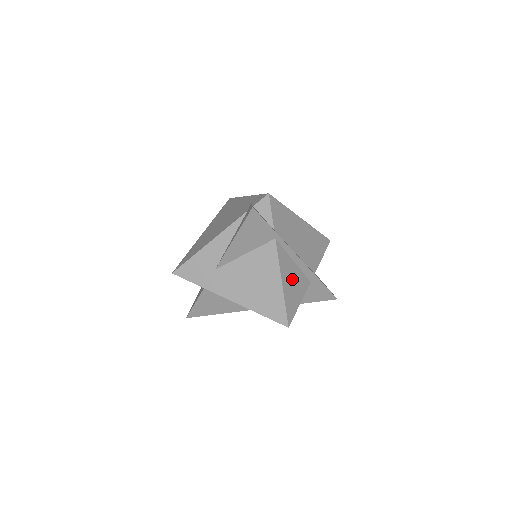
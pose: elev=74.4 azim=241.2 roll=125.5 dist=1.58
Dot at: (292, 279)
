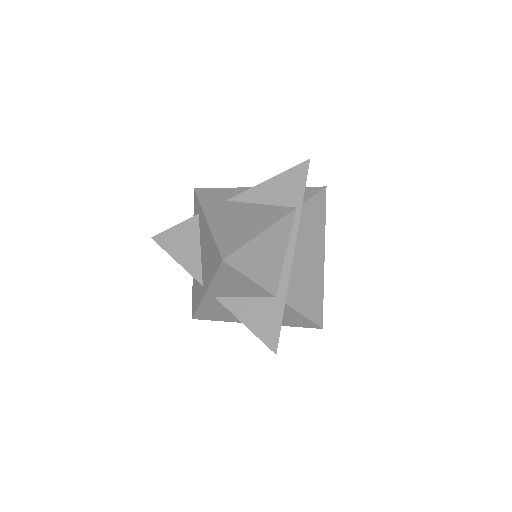
Dot at: (270, 253)
